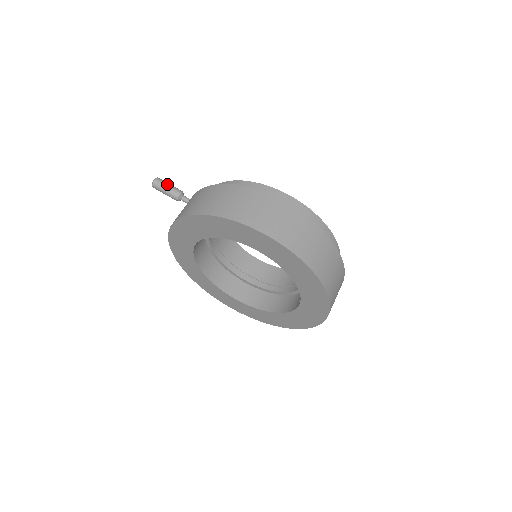
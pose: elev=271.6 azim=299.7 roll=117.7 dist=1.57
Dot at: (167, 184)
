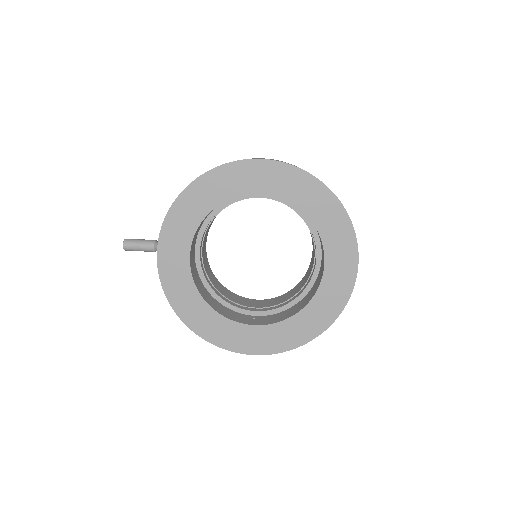
Dot at: (139, 239)
